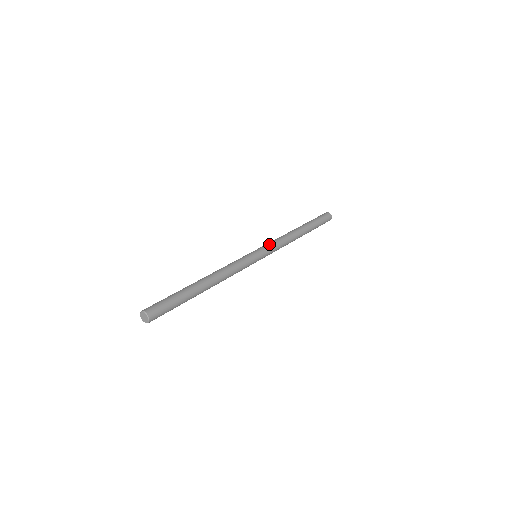
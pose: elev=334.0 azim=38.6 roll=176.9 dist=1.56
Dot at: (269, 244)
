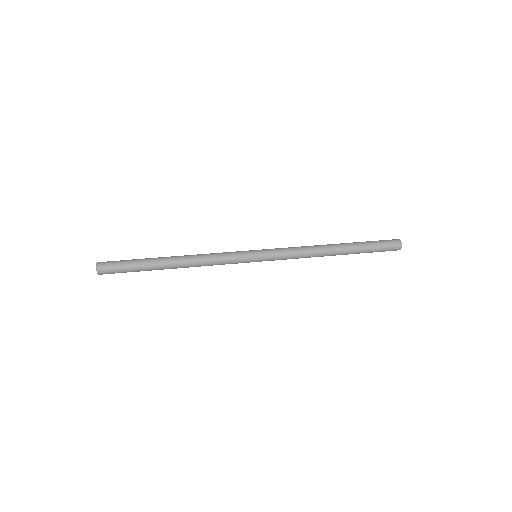
Dot at: (278, 248)
